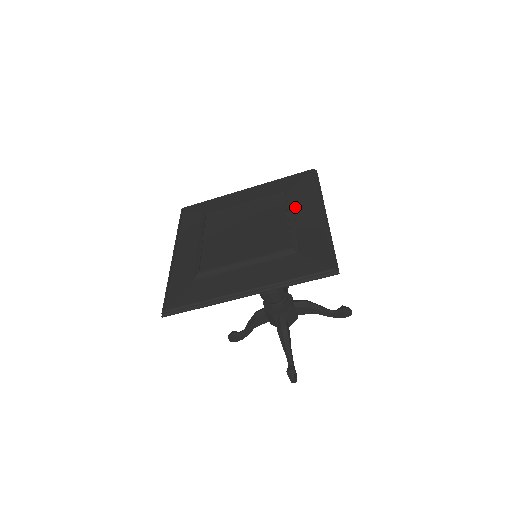
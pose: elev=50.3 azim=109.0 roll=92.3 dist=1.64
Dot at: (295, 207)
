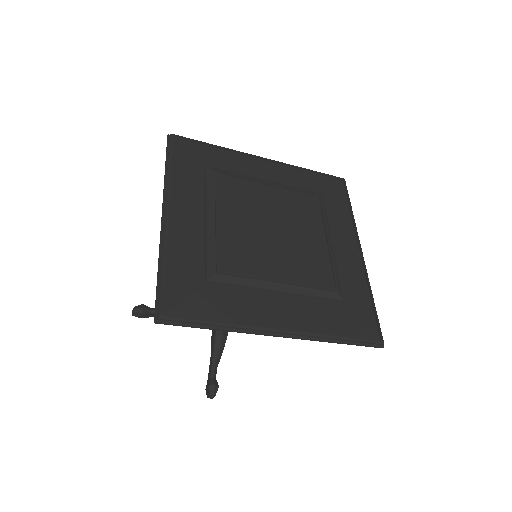
Dot at: (330, 225)
